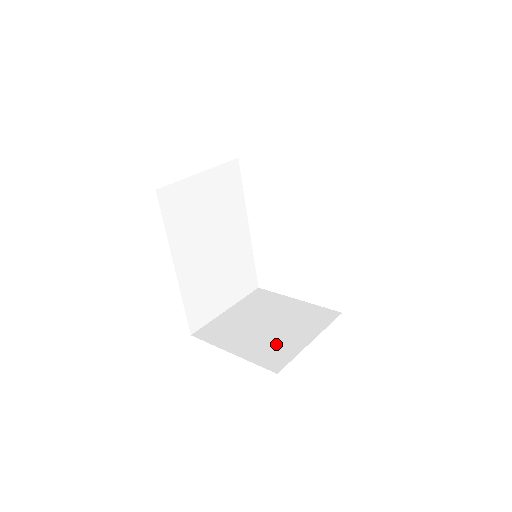
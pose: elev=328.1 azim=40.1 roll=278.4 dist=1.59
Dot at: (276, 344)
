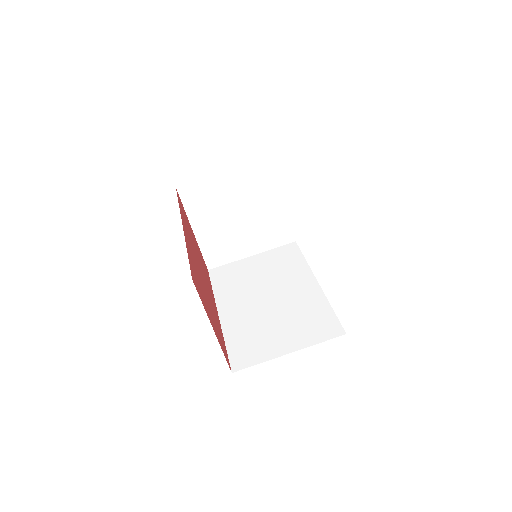
Dot at: (228, 244)
